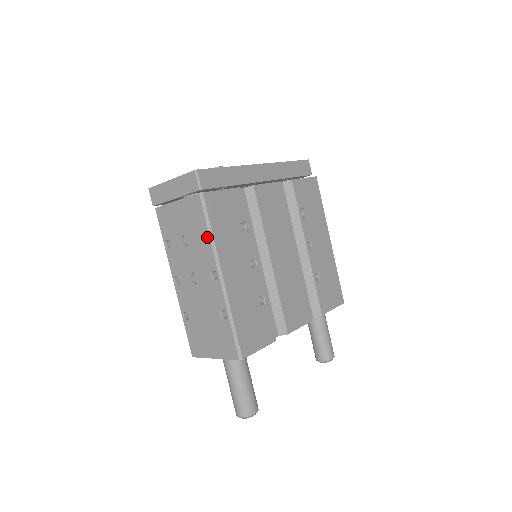
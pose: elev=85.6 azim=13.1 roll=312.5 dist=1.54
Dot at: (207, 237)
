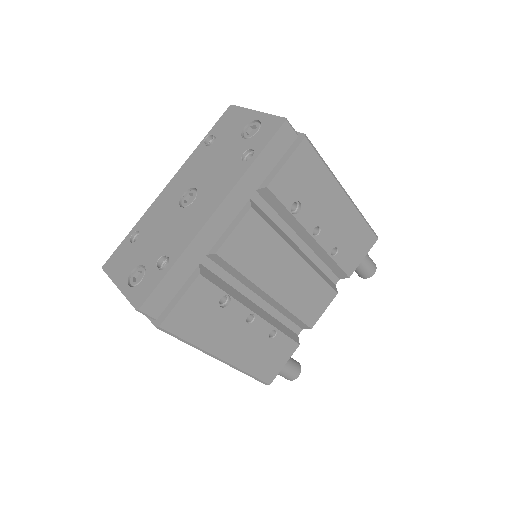
Dot at: occluded
